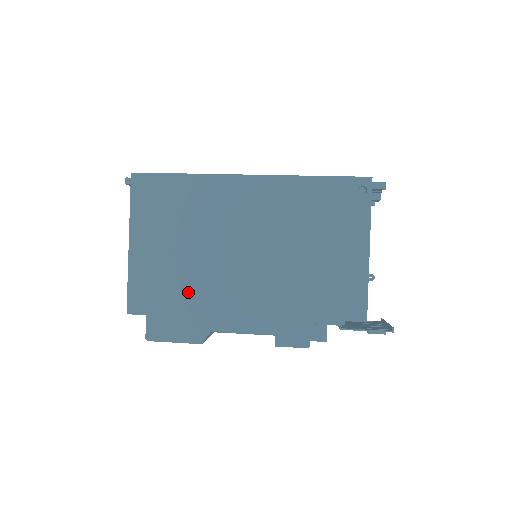
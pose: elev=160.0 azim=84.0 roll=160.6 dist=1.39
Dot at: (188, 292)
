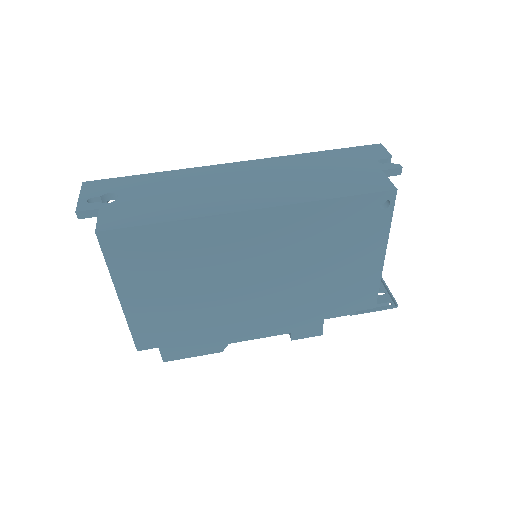
Dot at: (199, 323)
